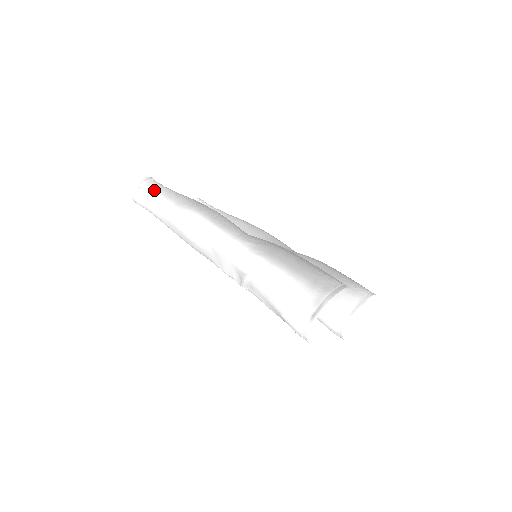
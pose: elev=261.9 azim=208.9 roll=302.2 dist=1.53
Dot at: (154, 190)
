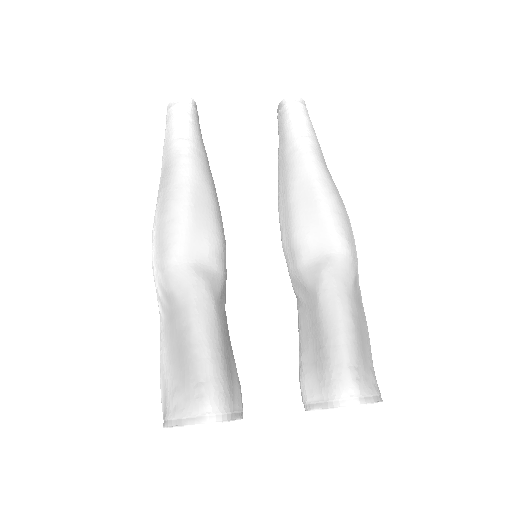
Dot at: (166, 131)
